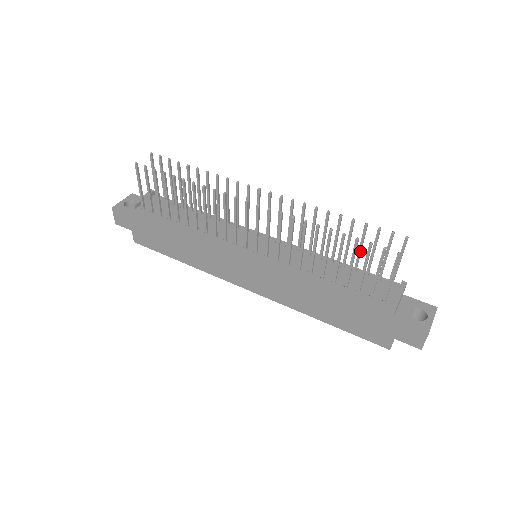
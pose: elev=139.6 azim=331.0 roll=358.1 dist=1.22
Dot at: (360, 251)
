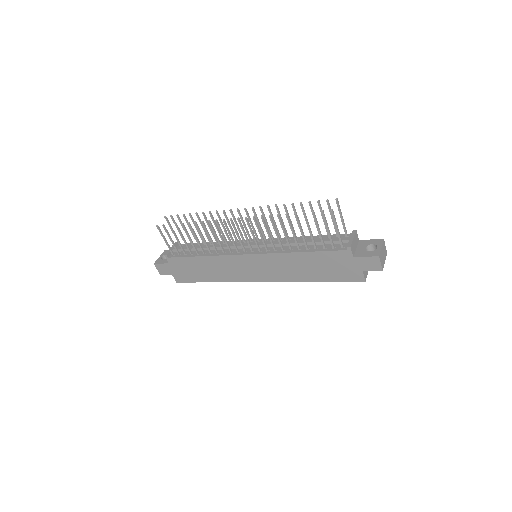
Dot at: occluded
